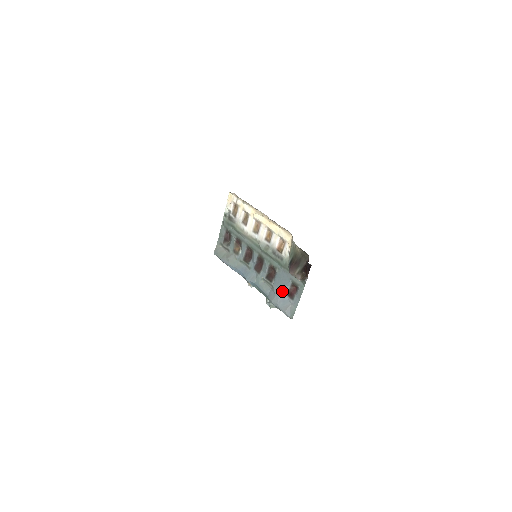
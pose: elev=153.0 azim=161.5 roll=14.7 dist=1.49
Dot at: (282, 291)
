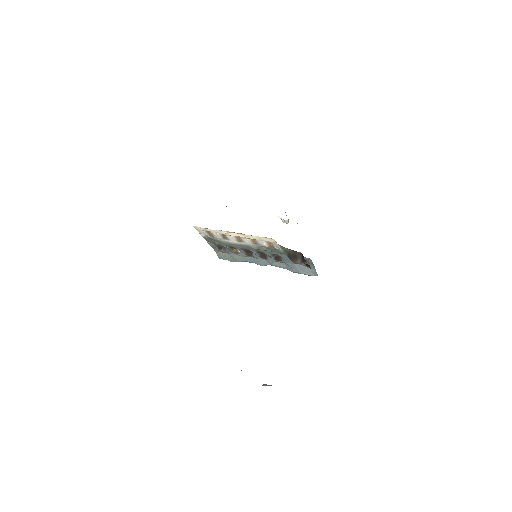
Dot at: (295, 264)
